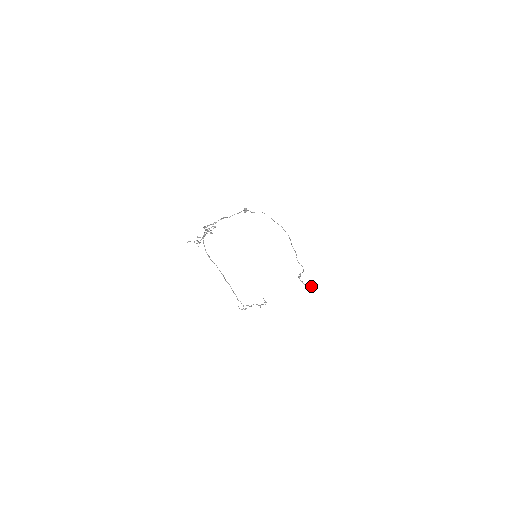
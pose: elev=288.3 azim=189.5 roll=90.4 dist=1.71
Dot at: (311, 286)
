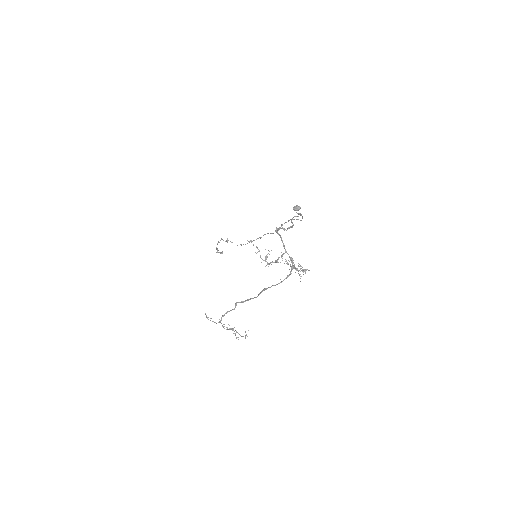
Dot at: (222, 252)
